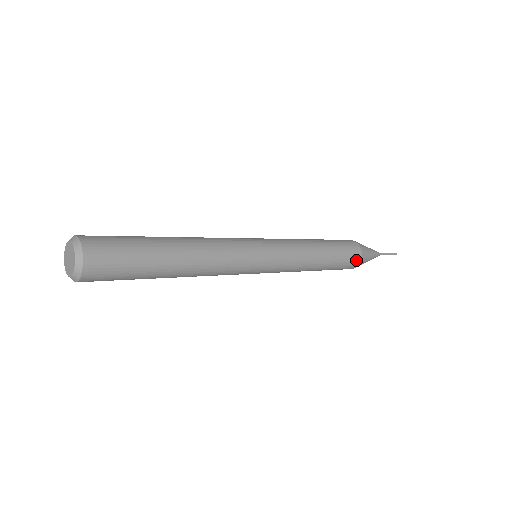
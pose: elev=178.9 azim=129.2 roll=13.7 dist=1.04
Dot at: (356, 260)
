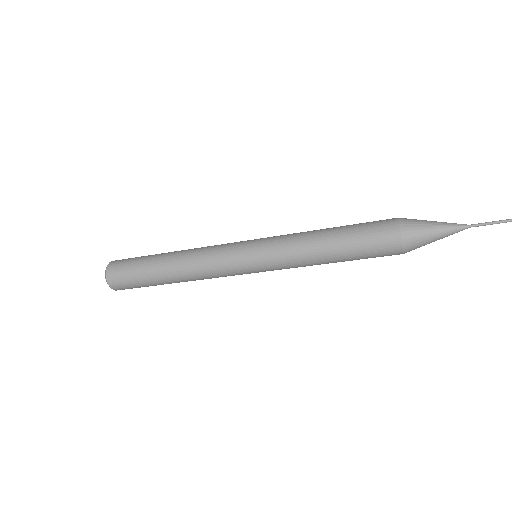
Dot at: (390, 228)
